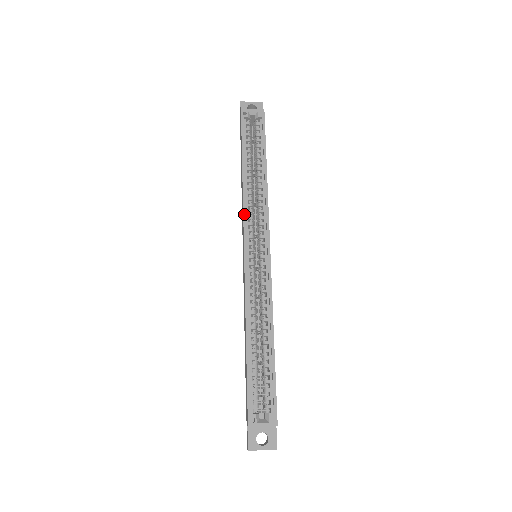
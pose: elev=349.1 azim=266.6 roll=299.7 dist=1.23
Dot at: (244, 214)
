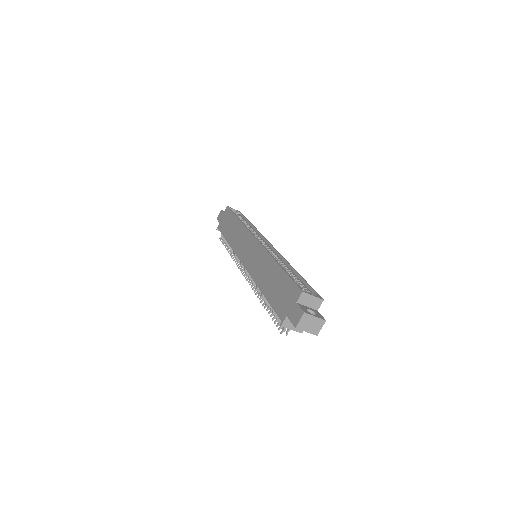
Dot at: (248, 229)
